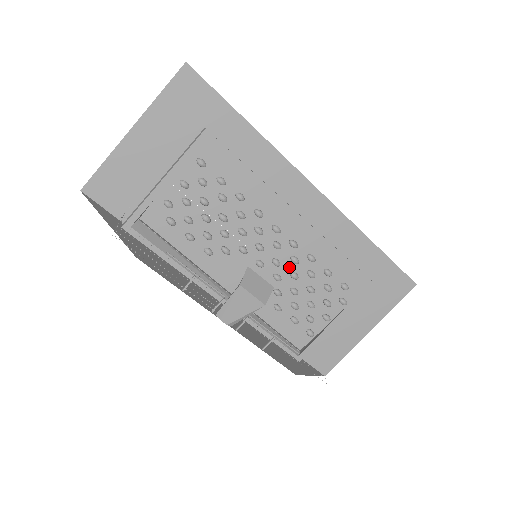
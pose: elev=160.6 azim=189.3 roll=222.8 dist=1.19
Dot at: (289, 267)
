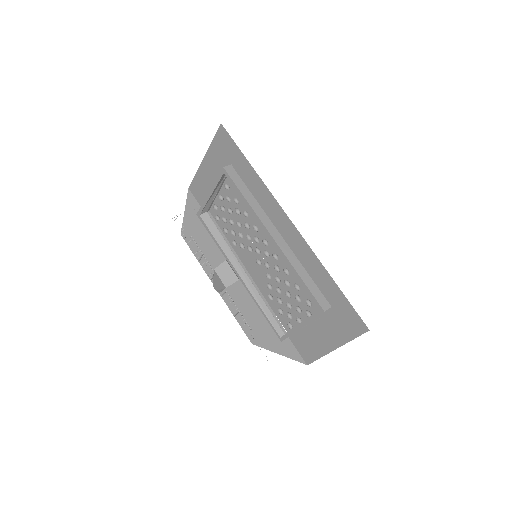
Dot at: (279, 272)
